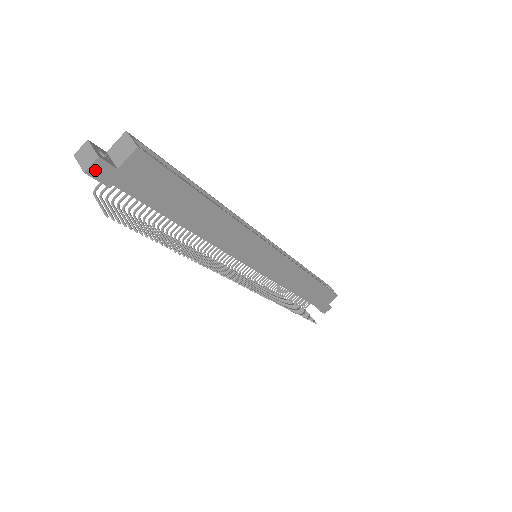
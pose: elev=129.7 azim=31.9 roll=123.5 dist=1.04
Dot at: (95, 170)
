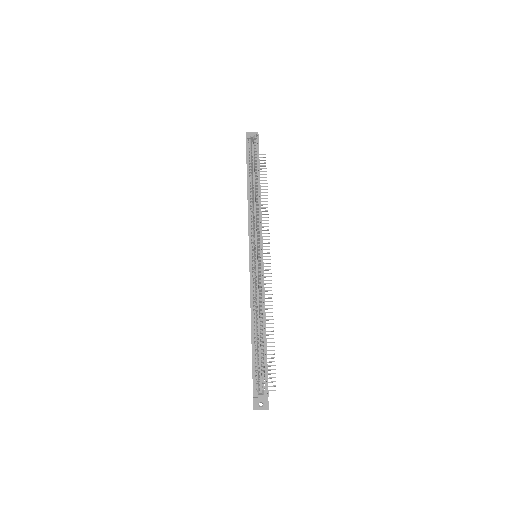
Dot at: (268, 406)
